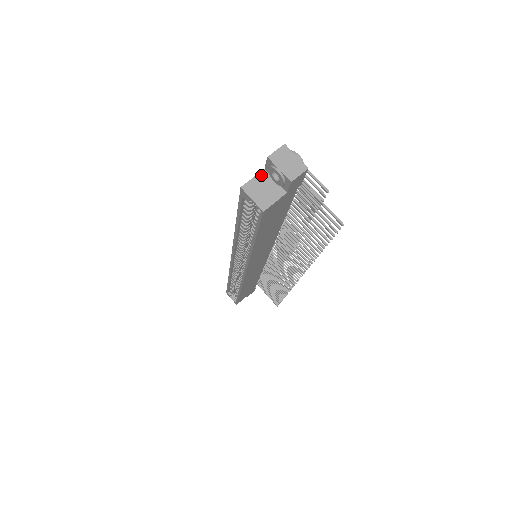
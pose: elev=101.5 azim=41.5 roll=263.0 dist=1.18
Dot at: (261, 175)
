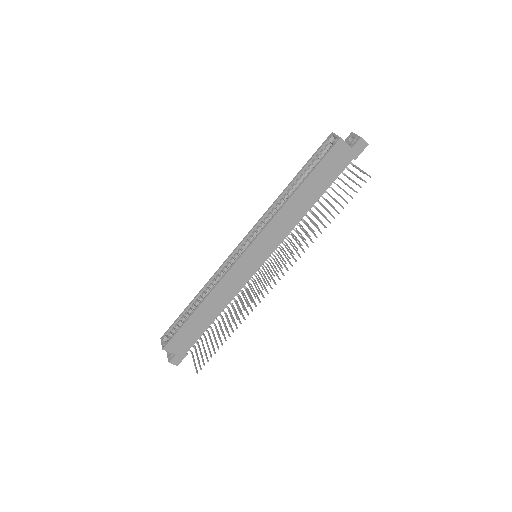
Dot at: occluded
